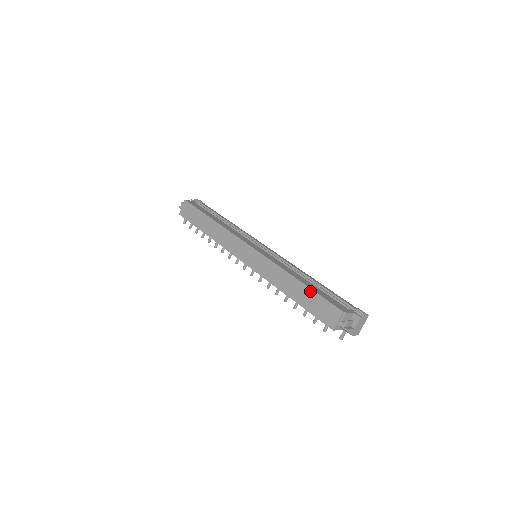
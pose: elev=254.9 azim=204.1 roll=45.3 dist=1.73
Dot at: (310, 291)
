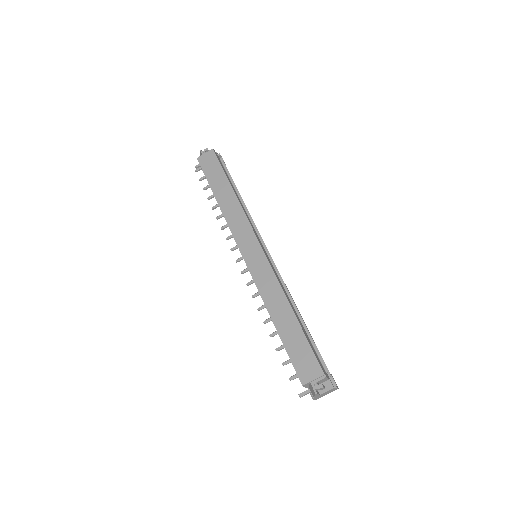
Dot at: (300, 331)
